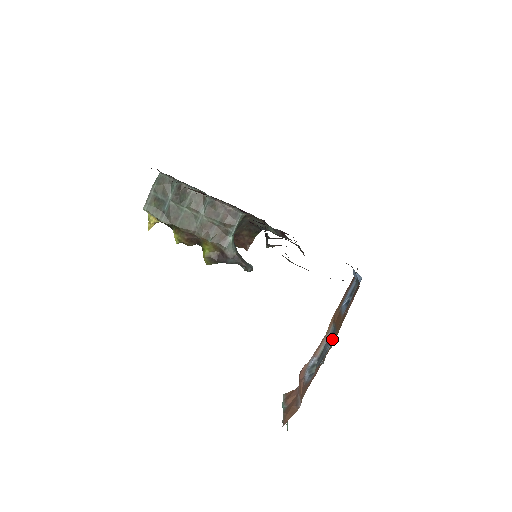
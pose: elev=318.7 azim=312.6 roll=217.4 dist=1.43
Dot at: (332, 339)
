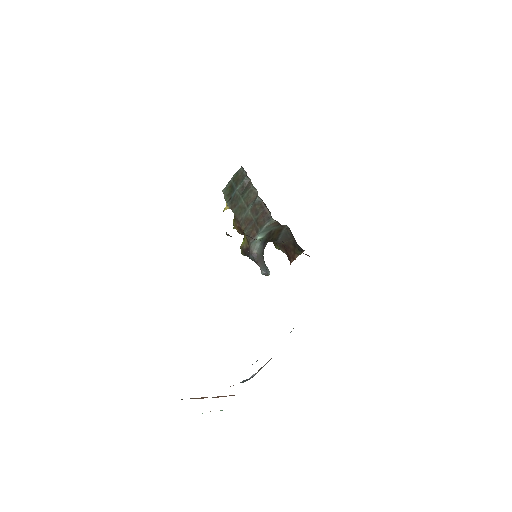
Dot at: occluded
